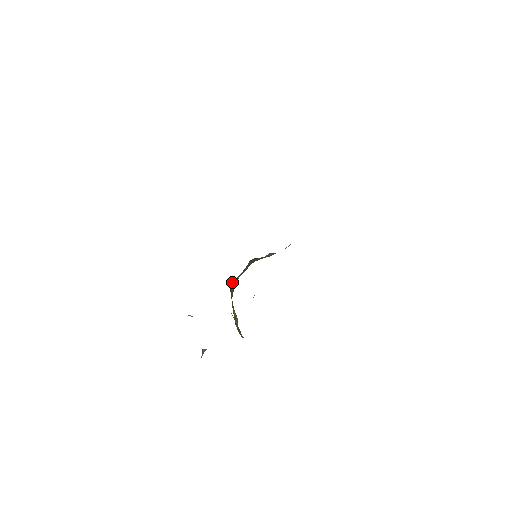
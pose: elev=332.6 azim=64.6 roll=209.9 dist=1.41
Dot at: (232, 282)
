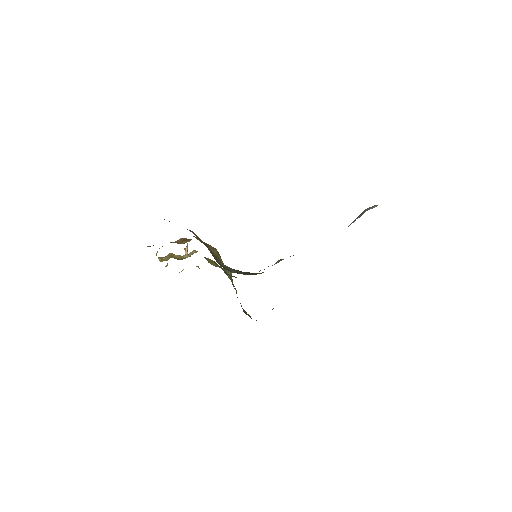
Dot at: occluded
